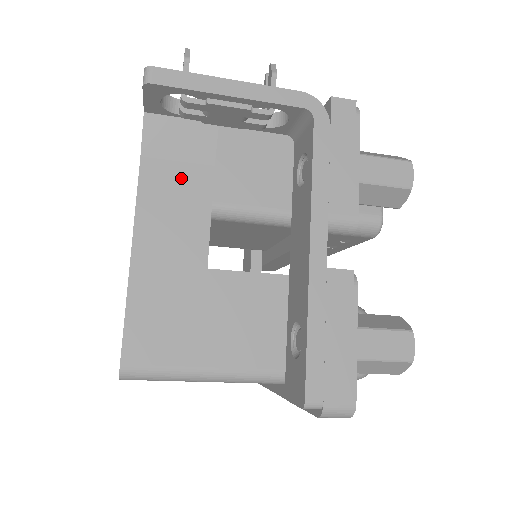
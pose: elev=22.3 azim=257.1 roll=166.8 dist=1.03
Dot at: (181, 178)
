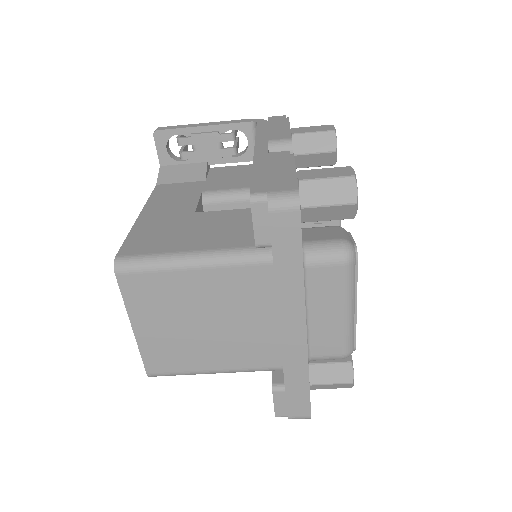
Dot at: (182, 187)
